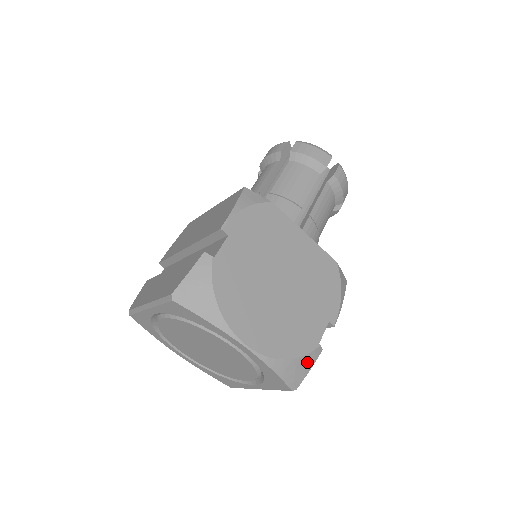
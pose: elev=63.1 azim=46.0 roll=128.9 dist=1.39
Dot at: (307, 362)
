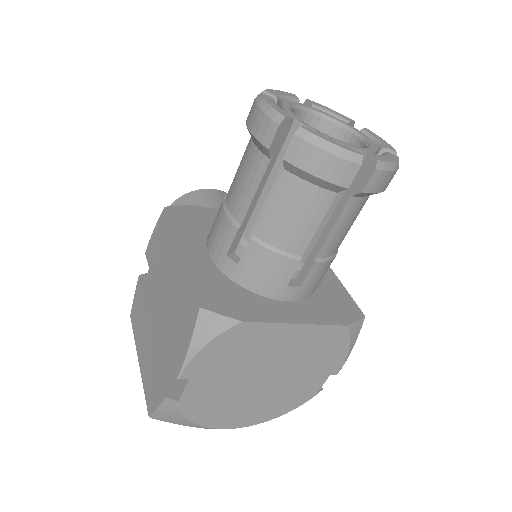
Dot at: occluded
